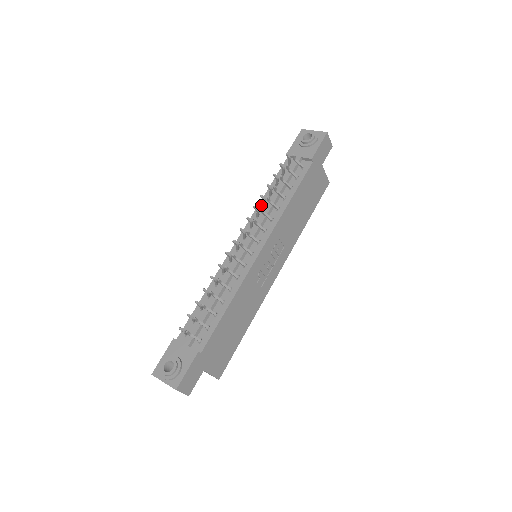
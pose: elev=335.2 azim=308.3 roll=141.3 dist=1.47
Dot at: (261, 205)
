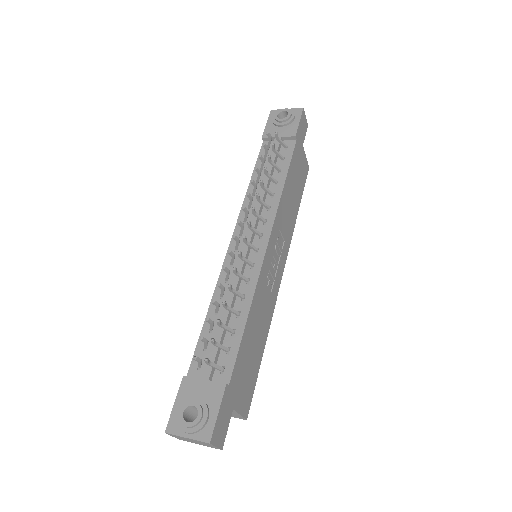
Dot at: occluded
